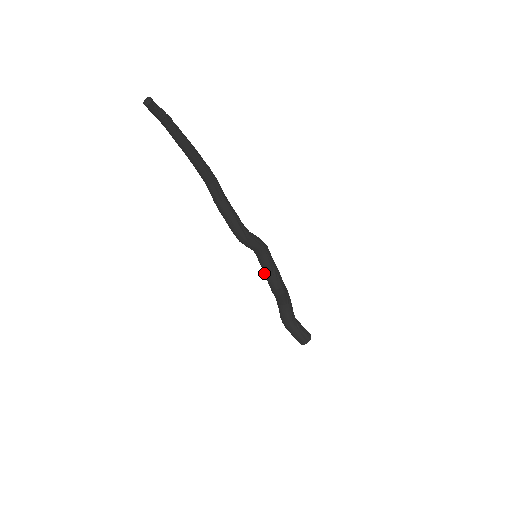
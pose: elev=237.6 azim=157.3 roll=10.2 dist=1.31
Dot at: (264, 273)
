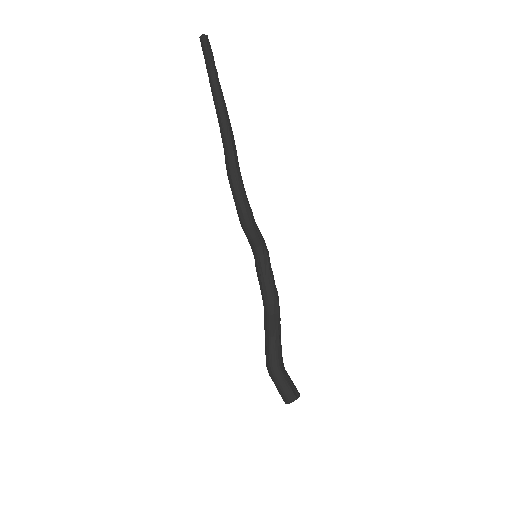
Dot at: (260, 283)
